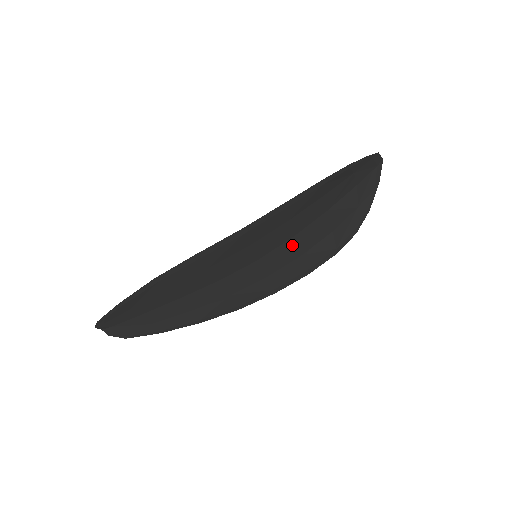
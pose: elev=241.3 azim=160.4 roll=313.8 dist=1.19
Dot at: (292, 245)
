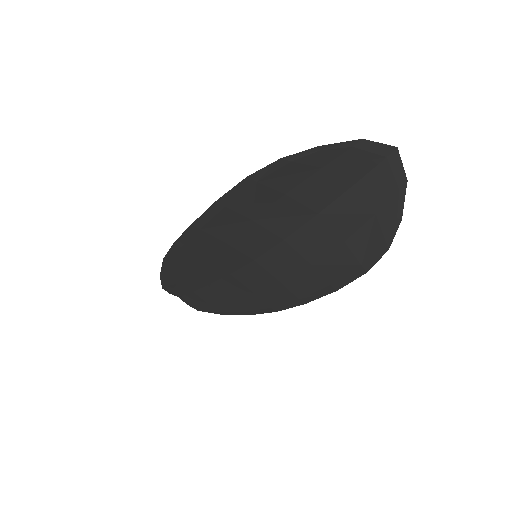
Dot at: (289, 250)
